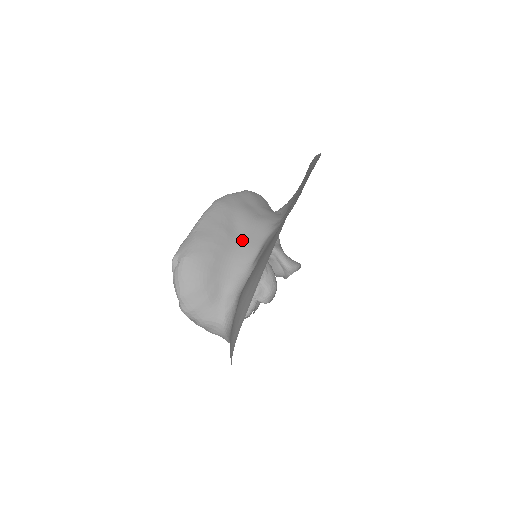
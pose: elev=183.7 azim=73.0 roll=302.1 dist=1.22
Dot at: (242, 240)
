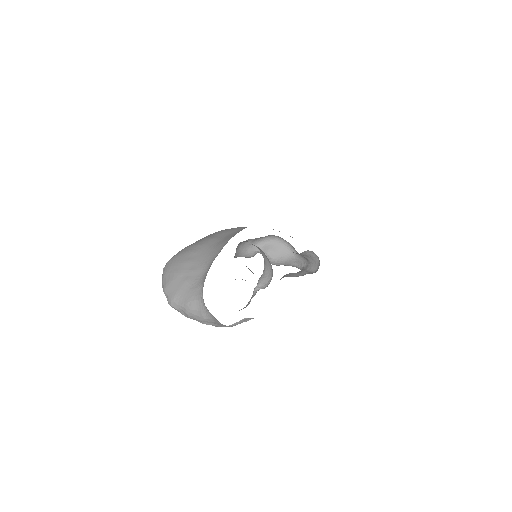
Dot at: (226, 238)
